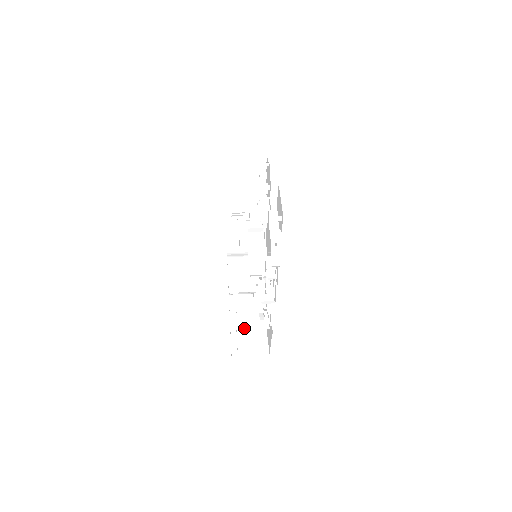
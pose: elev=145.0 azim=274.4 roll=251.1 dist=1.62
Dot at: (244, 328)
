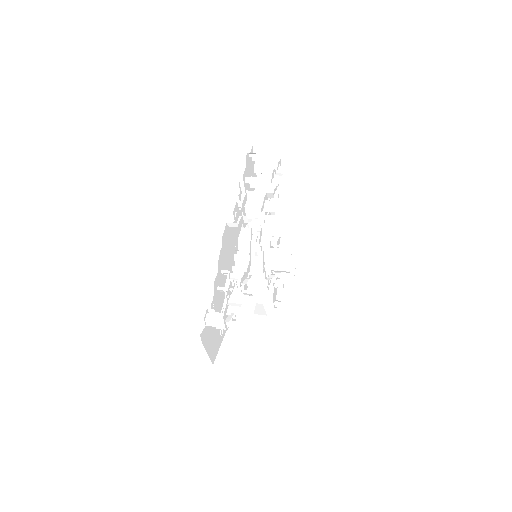
Dot at: occluded
